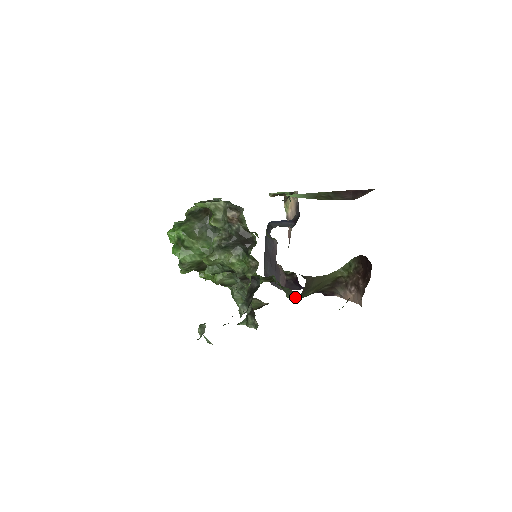
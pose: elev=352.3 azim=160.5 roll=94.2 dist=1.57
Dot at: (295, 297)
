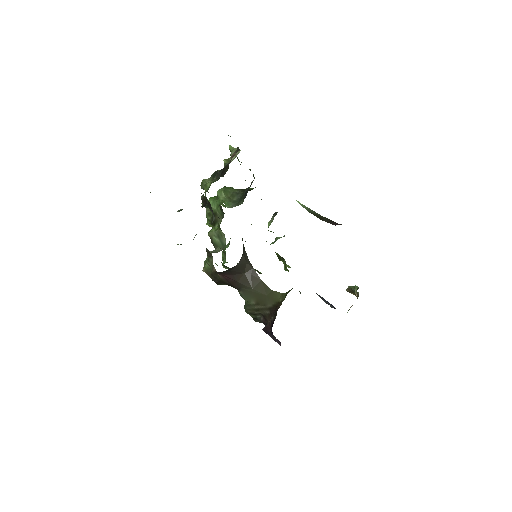
Dot at: (236, 286)
